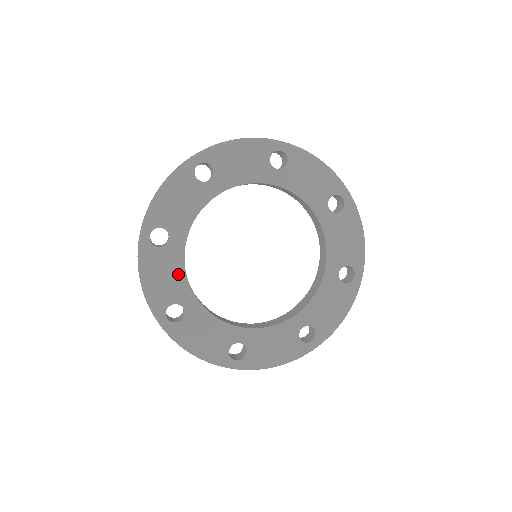
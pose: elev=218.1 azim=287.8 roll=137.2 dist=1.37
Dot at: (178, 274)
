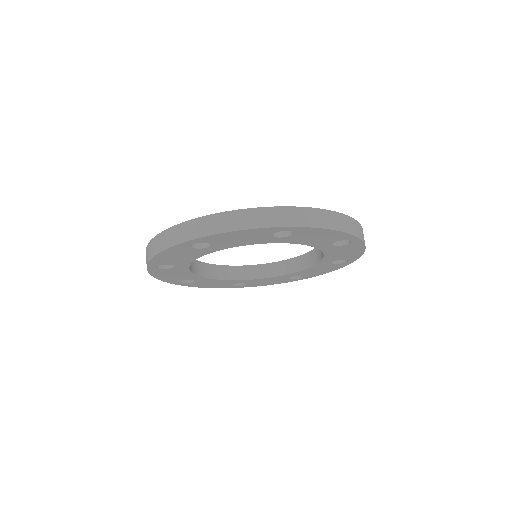
Dot at: (218, 281)
